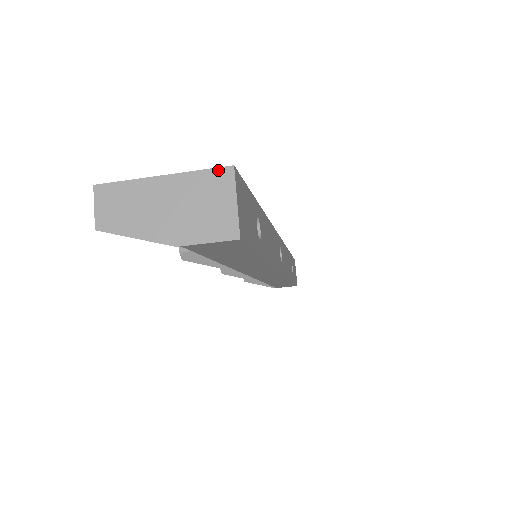
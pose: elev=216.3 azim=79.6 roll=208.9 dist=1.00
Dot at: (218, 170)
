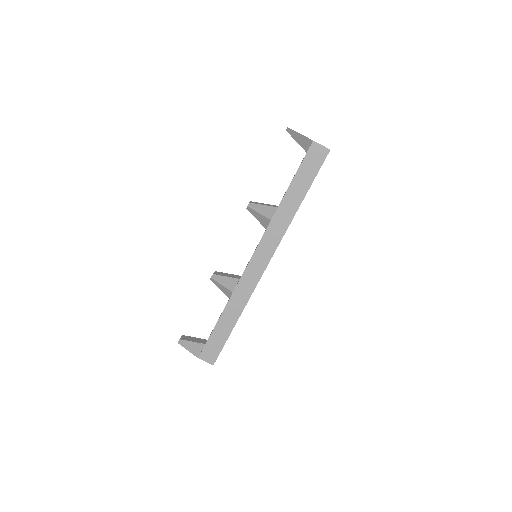
Dot at: occluded
